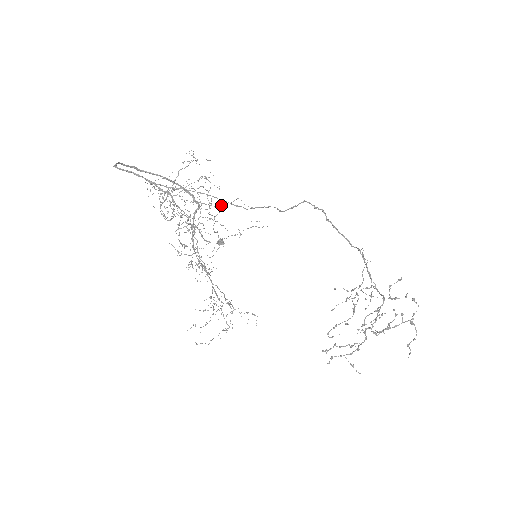
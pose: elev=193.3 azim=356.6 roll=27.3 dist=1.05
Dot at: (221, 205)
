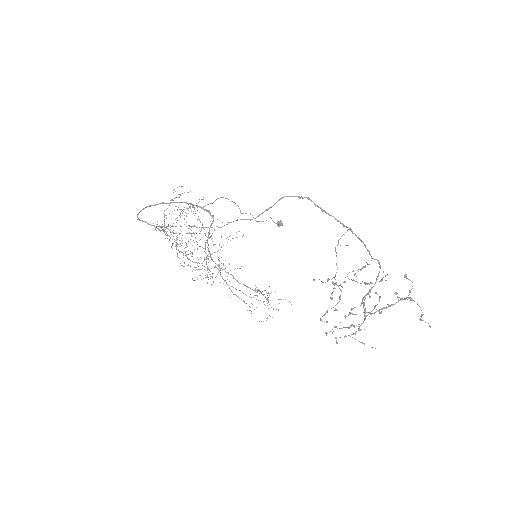
Dot at: occluded
